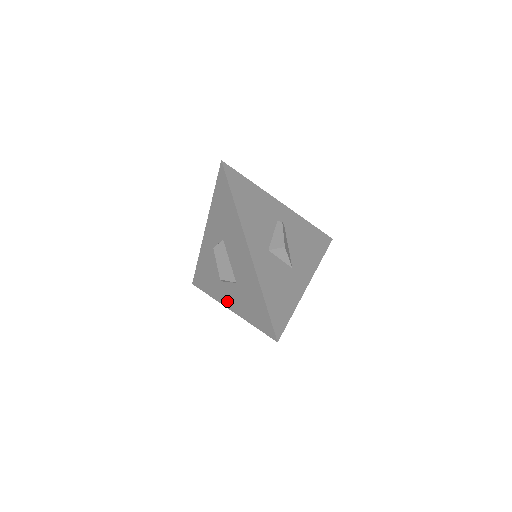
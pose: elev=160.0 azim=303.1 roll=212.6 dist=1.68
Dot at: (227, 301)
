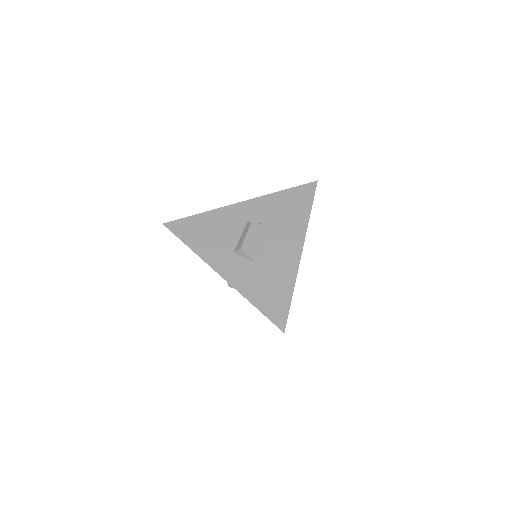
Dot at: (224, 268)
